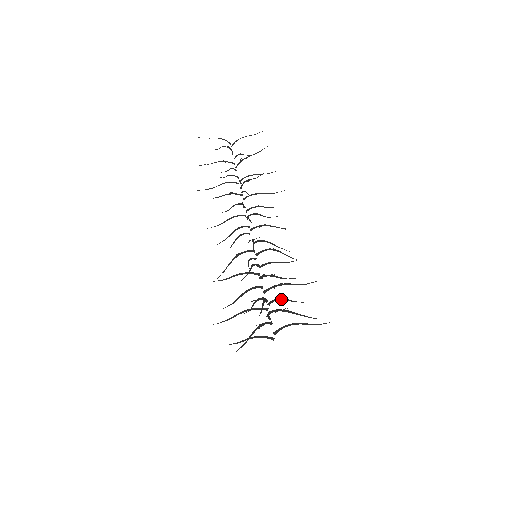
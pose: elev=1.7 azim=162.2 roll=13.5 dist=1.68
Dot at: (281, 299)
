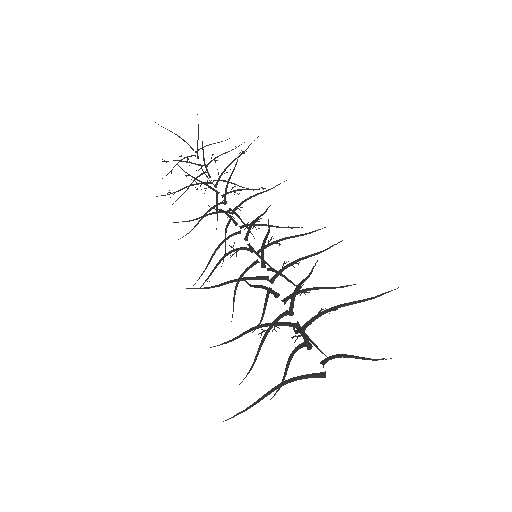
Dot at: occluded
